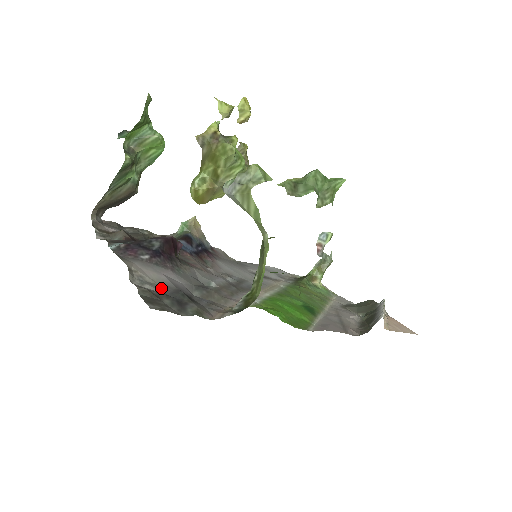
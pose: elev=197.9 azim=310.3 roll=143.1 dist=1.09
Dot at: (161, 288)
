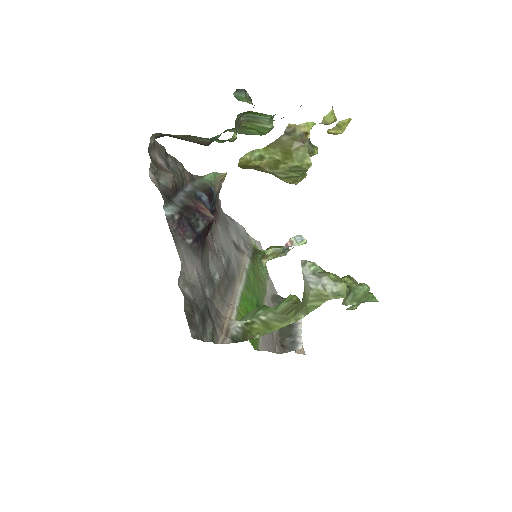
Dot at: (193, 290)
